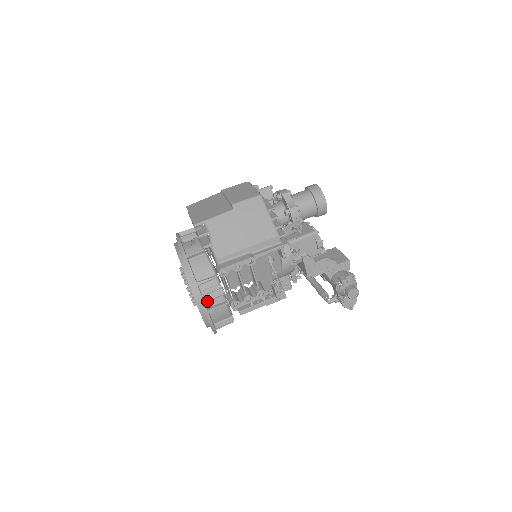
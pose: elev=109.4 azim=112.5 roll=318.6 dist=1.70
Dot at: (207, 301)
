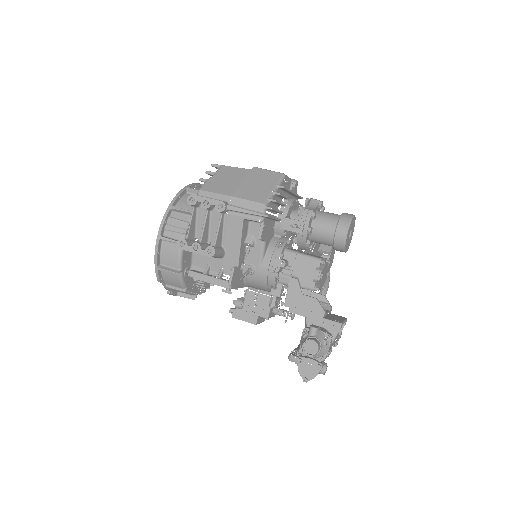
Dot at: (167, 229)
